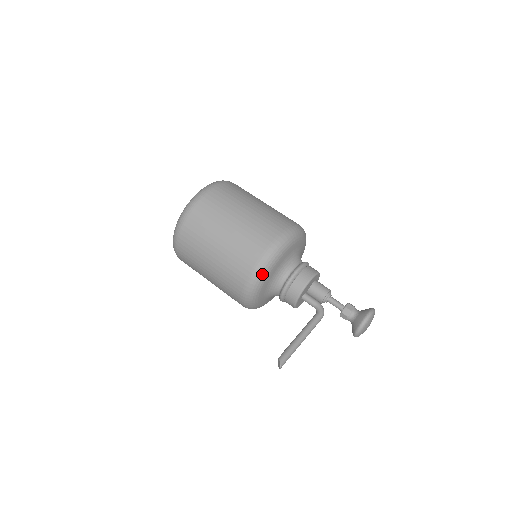
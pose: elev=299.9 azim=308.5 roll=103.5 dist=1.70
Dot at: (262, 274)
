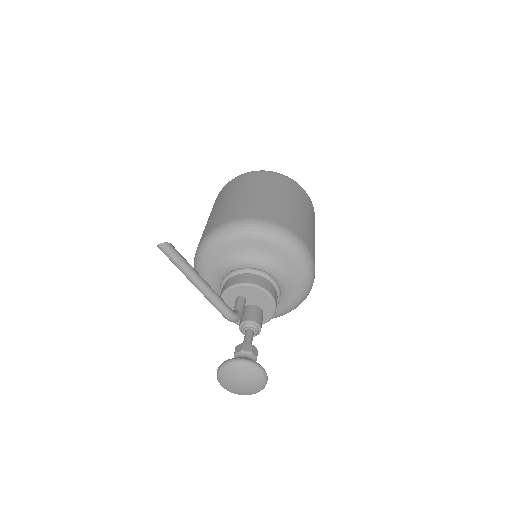
Dot at: (255, 229)
